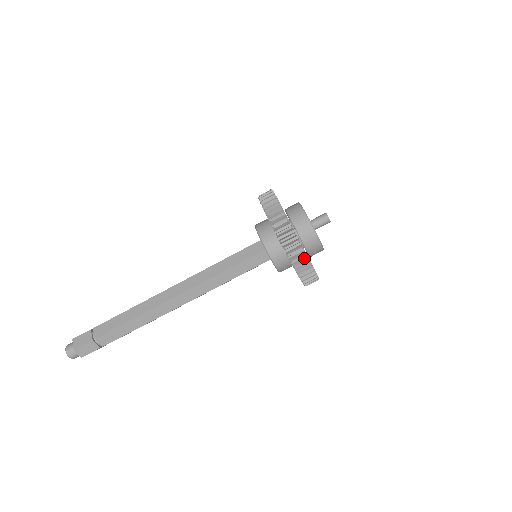
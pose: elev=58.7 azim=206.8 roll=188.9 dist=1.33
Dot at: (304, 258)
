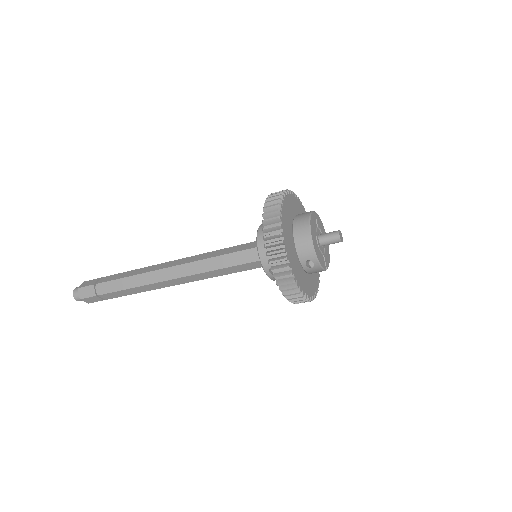
Dot at: (281, 248)
